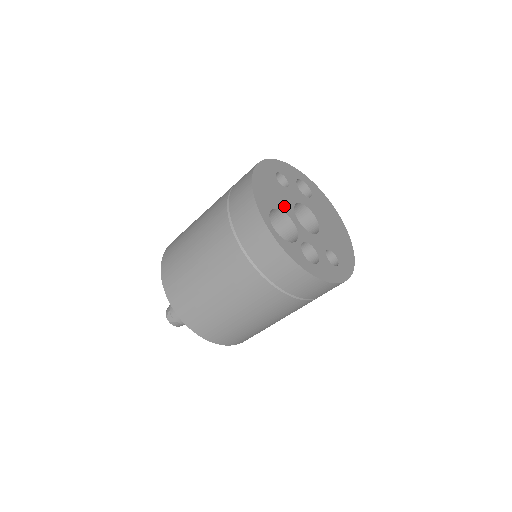
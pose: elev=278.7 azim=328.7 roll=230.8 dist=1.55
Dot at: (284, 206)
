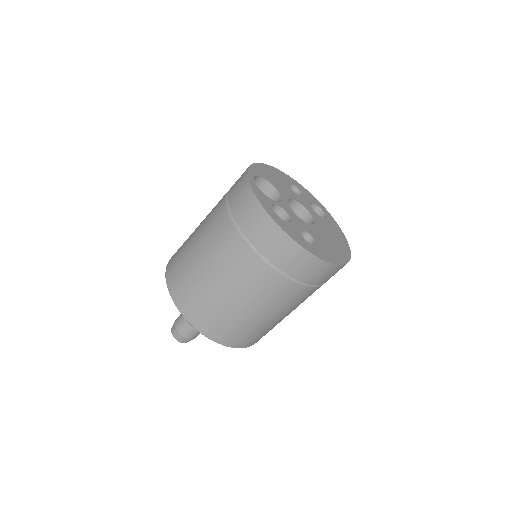
Dot at: (281, 190)
